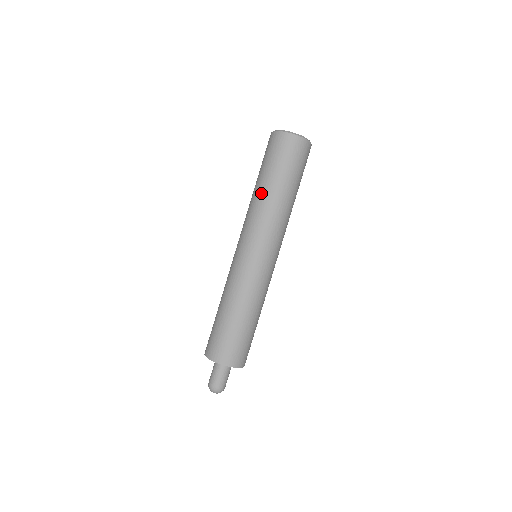
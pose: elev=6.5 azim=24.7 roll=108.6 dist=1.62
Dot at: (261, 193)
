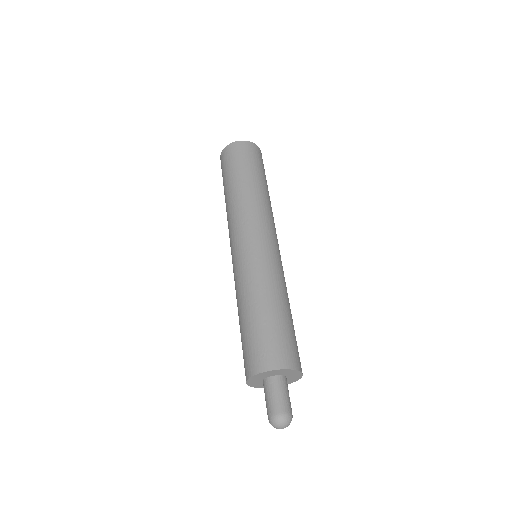
Dot at: (226, 203)
